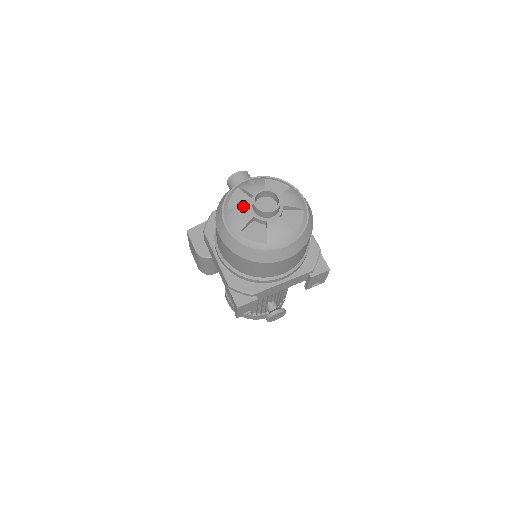
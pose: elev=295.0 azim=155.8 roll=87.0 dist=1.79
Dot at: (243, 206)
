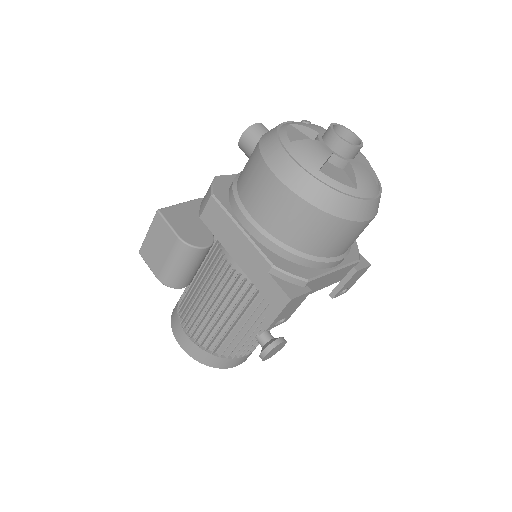
Dot at: occluded
